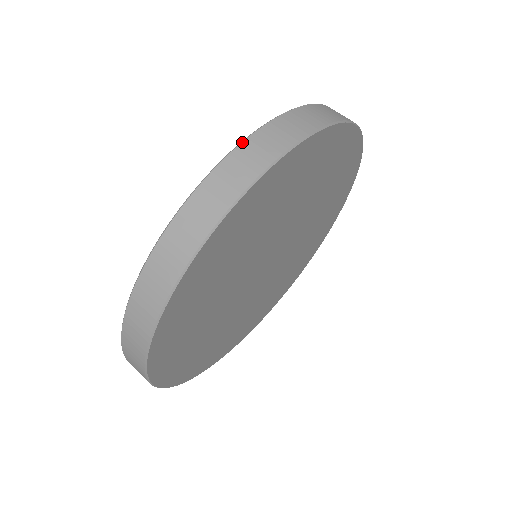
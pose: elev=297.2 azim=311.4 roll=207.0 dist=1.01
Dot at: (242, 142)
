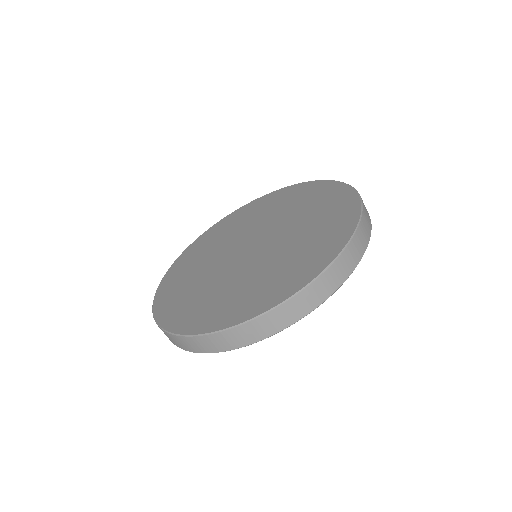
Dot at: (302, 291)
